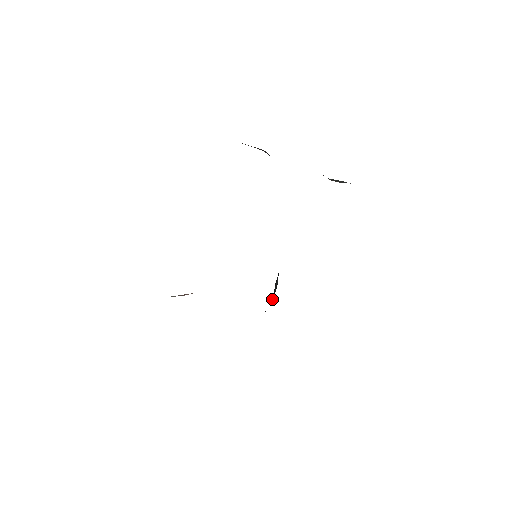
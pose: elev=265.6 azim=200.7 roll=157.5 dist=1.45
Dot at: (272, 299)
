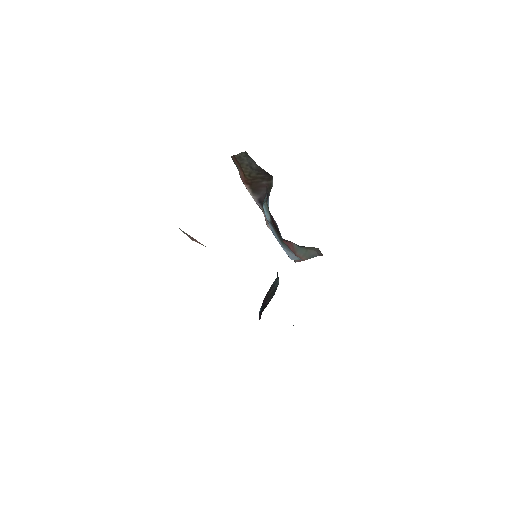
Dot at: (263, 308)
